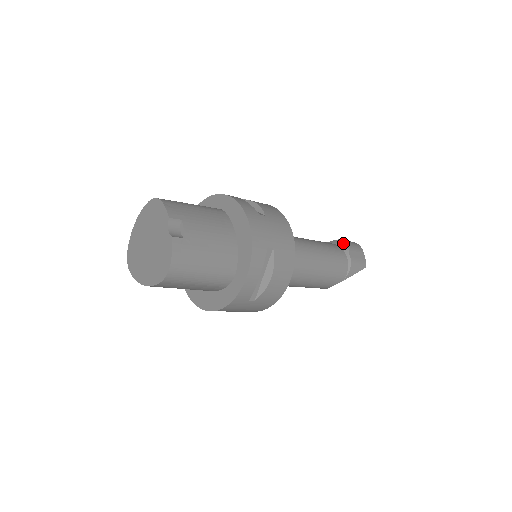
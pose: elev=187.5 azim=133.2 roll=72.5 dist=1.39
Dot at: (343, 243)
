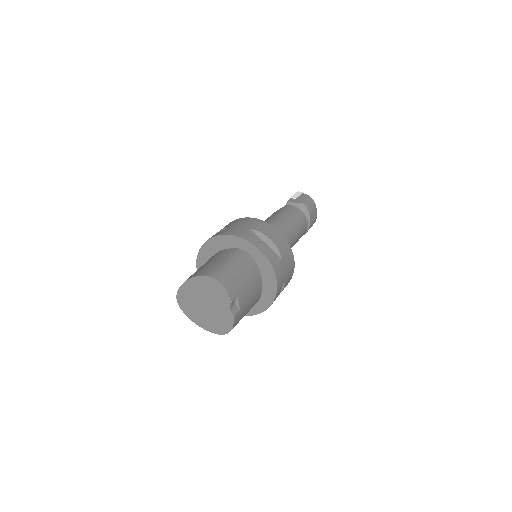
Dot at: (306, 209)
